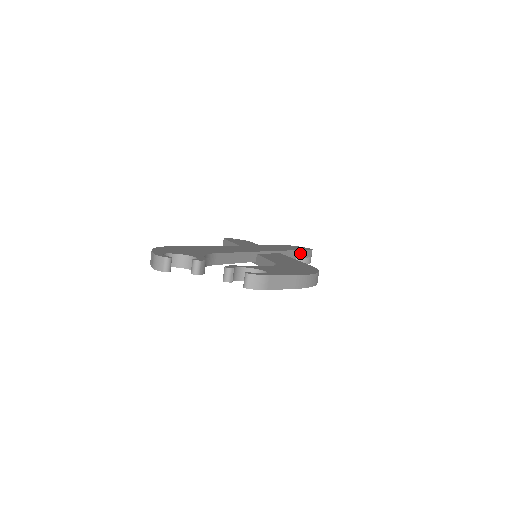
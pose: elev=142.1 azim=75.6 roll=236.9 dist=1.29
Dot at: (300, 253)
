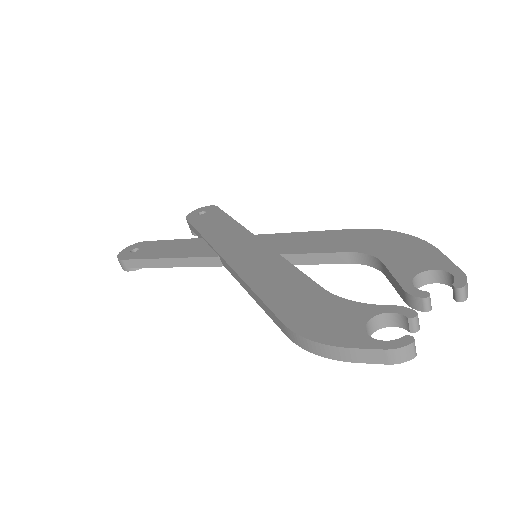
Dot at: occluded
